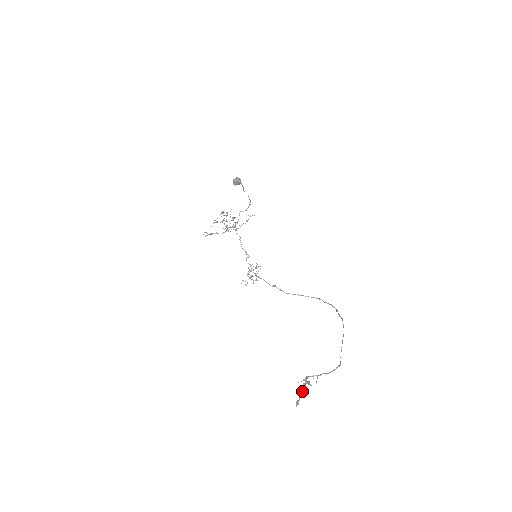
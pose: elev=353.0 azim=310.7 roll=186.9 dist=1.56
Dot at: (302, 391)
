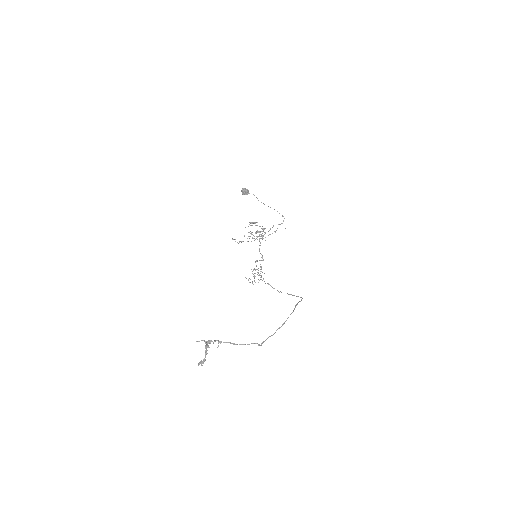
Dot at: (206, 353)
